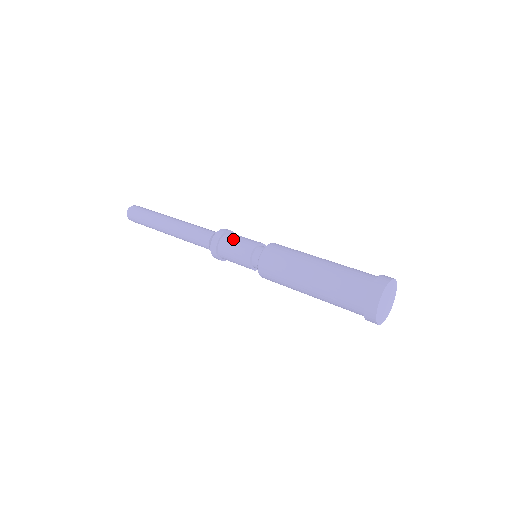
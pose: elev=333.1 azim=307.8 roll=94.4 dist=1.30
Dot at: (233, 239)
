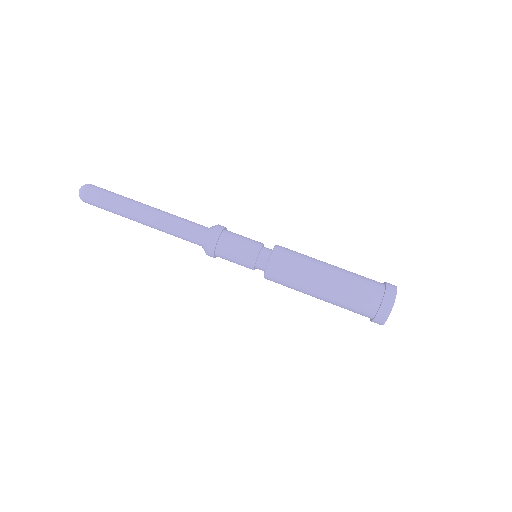
Dot at: (227, 259)
